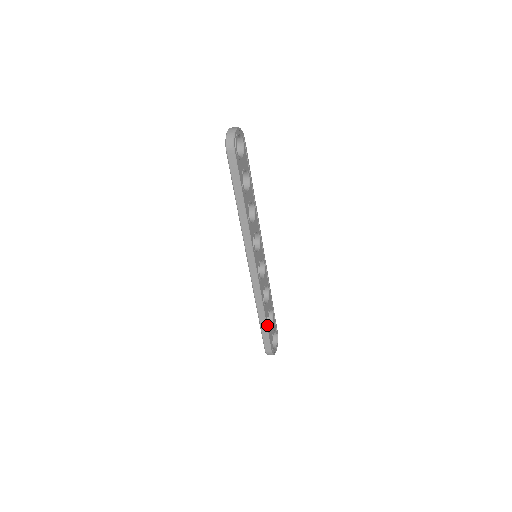
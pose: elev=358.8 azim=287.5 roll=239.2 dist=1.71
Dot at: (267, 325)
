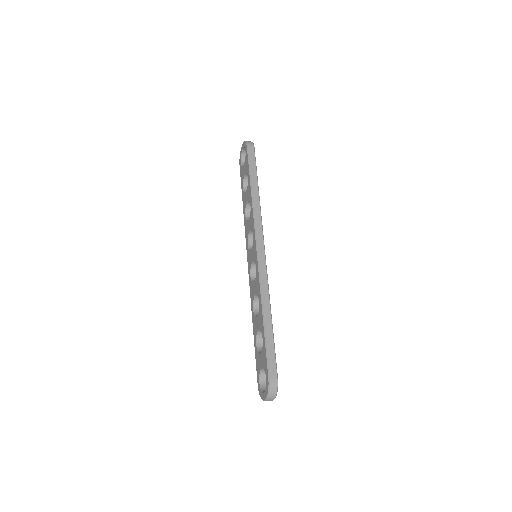
Dot at: (272, 334)
